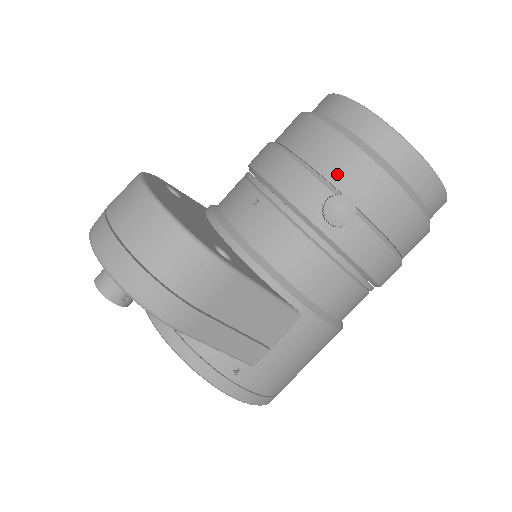
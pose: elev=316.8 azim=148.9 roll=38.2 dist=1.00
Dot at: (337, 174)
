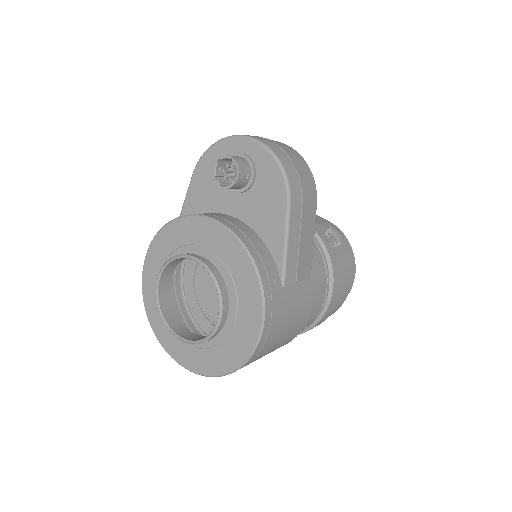
Dot at: (326, 228)
